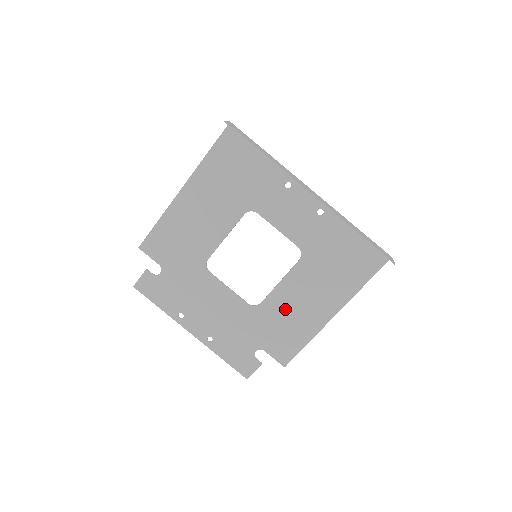
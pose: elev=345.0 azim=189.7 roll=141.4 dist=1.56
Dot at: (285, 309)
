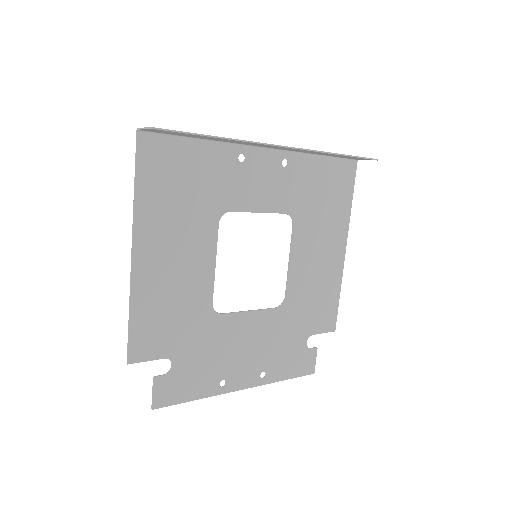
Dot at: (307, 281)
